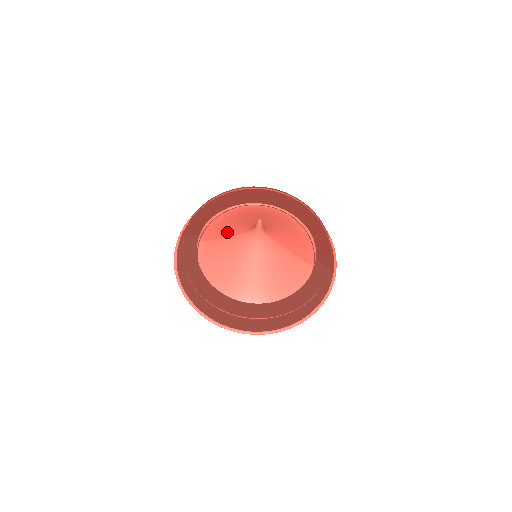
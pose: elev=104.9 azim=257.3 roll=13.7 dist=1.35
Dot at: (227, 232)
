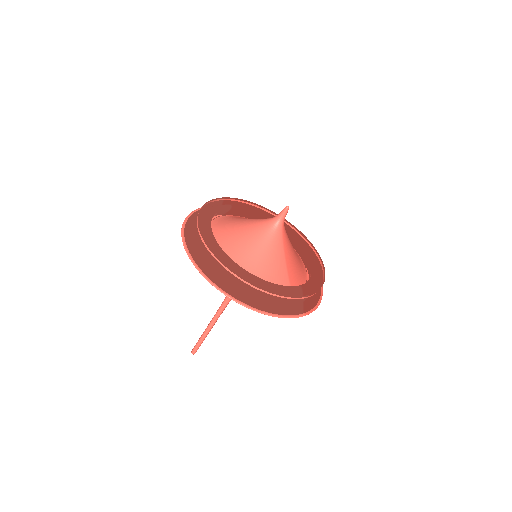
Dot at: occluded
